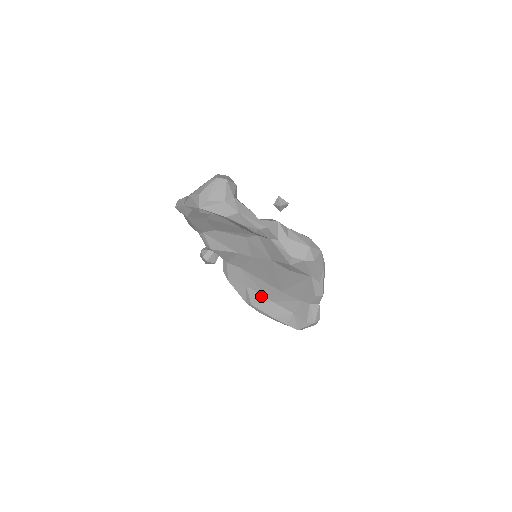
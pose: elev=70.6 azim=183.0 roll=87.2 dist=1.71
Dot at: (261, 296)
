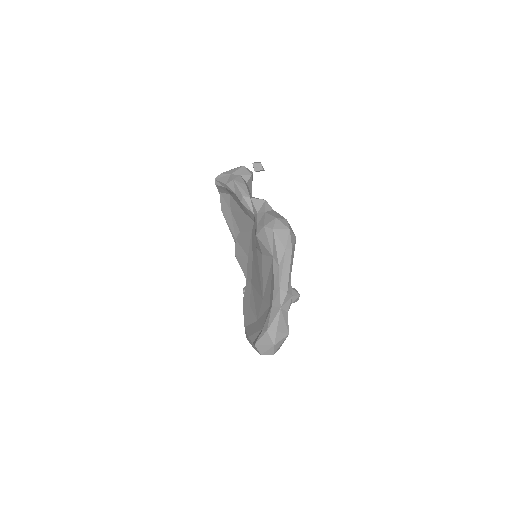
Dot at: (253, 315)
